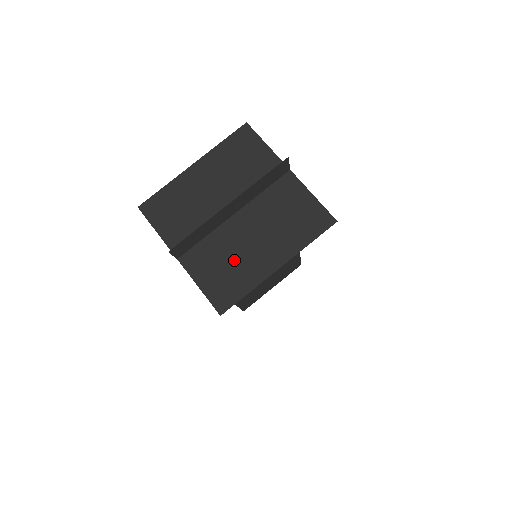
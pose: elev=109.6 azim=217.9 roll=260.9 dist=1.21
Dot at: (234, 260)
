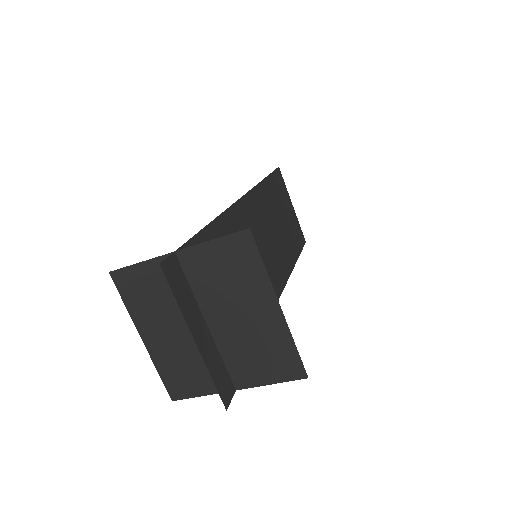
Dot at: (195, 365)
